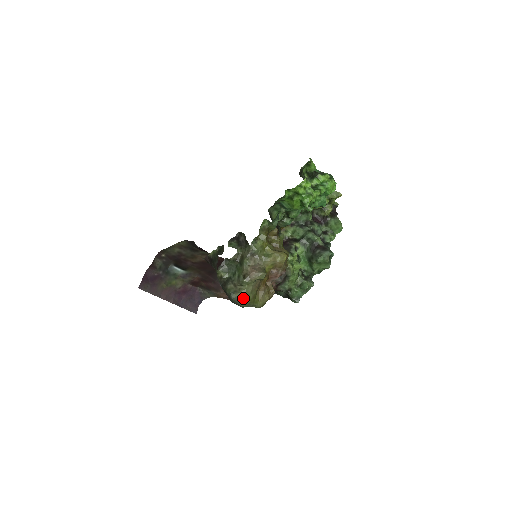
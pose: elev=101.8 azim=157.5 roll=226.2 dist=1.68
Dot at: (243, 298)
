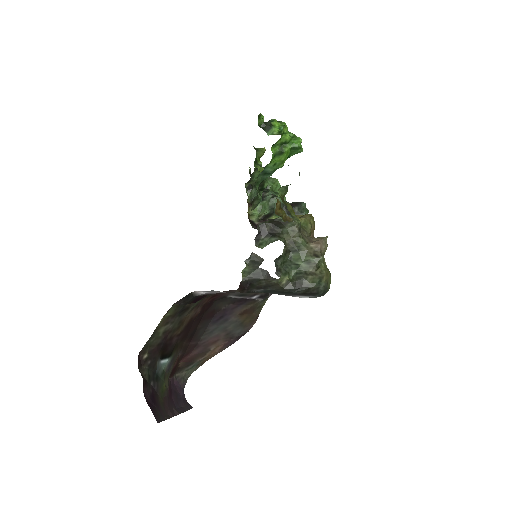
Dot at: (328, 279)
